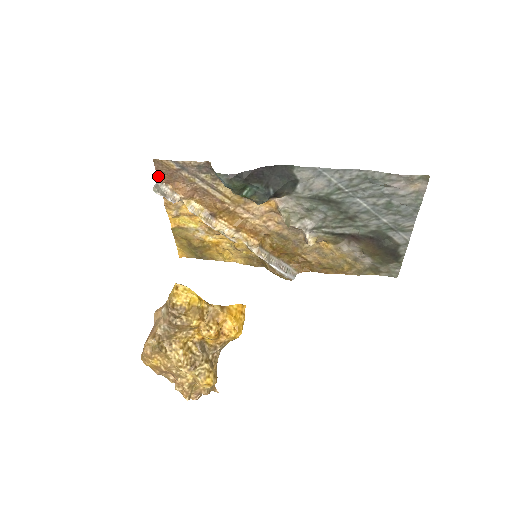
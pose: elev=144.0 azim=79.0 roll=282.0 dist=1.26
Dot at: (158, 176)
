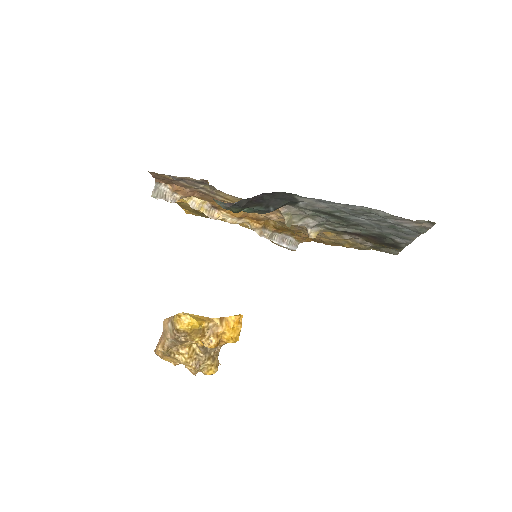
Dot at: (156, 179)
